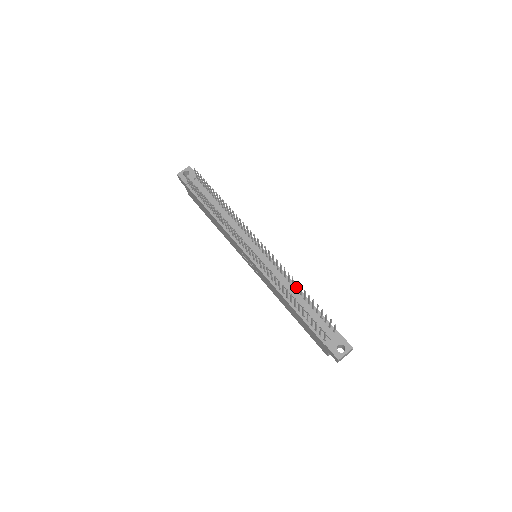
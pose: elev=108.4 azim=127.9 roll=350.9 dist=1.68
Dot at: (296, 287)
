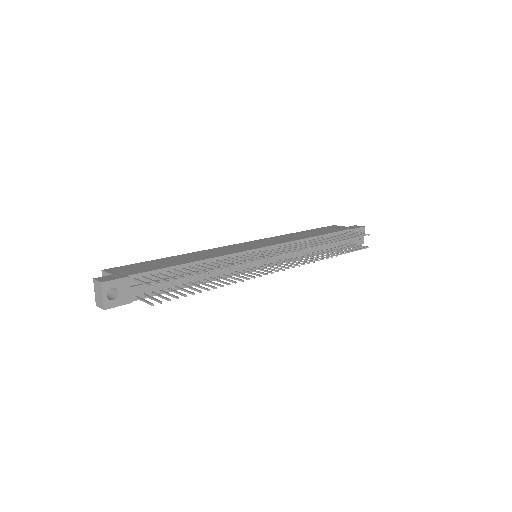
Dot at: occluded
